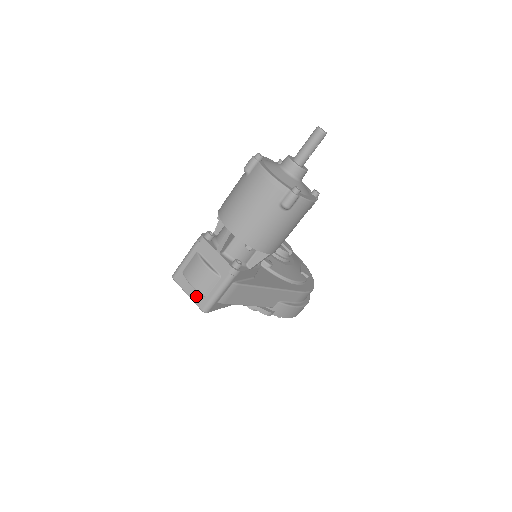
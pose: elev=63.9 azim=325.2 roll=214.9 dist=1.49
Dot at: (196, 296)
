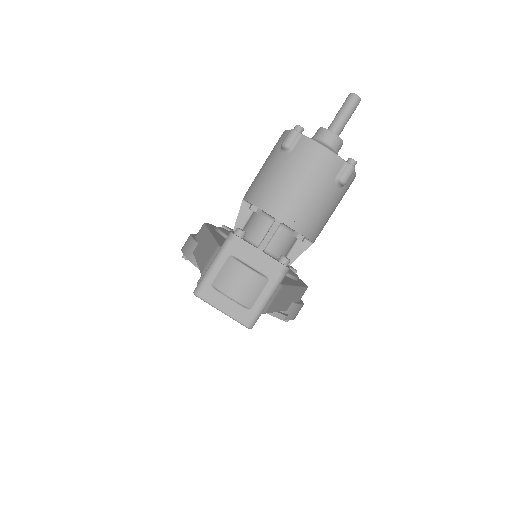
Dot at: (236, 311)
